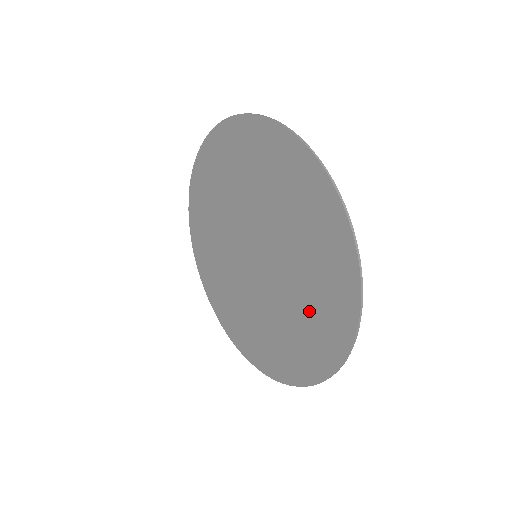
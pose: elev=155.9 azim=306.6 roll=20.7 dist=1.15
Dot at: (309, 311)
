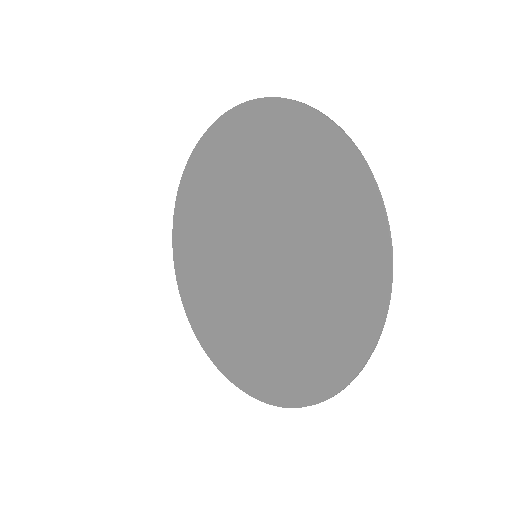
Dot at: (327, 238)
